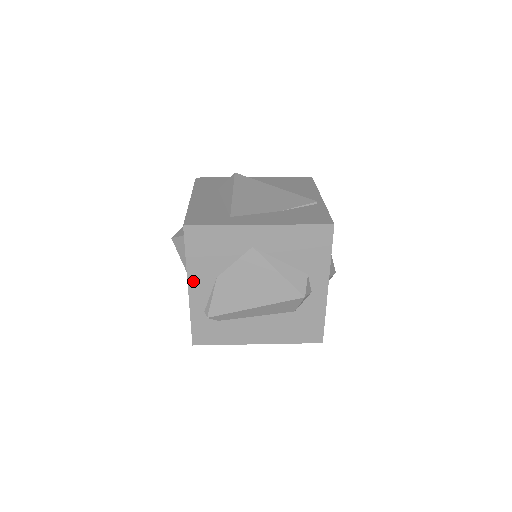
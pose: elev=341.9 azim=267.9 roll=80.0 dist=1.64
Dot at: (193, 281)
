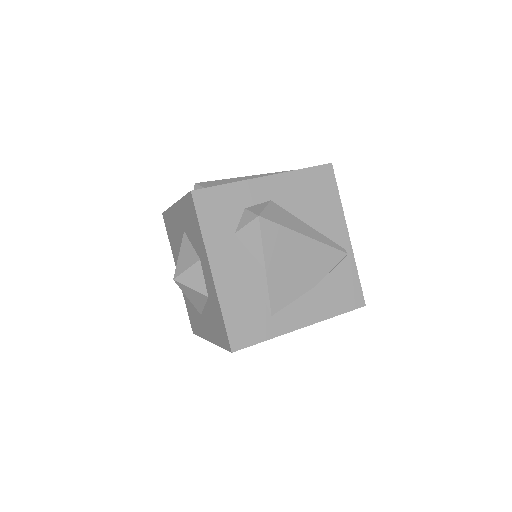
Dot at: occluded
